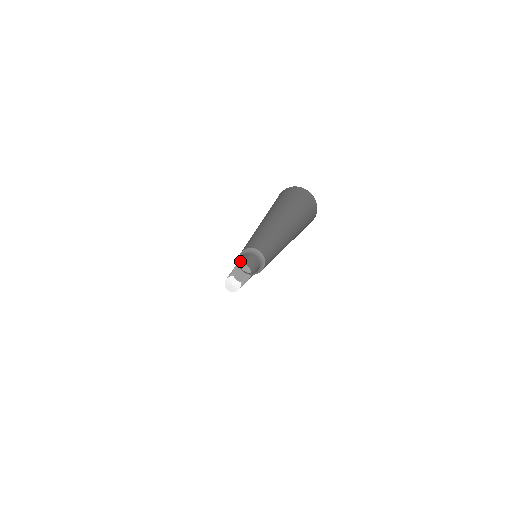
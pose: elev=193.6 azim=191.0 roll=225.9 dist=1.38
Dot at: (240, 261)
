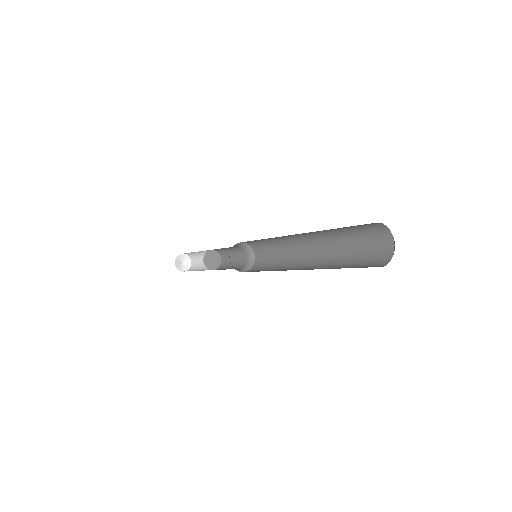
Dot at: (222, 249)
